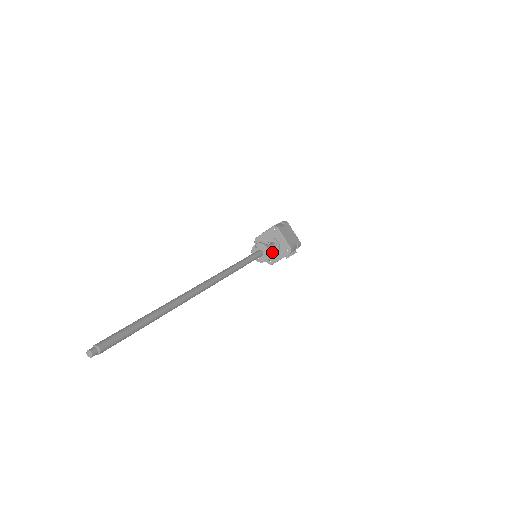
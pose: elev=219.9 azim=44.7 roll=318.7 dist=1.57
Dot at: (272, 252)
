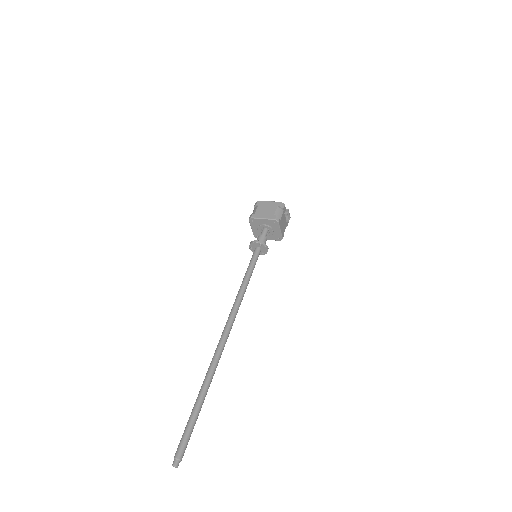
Dot at: (270, 233)
